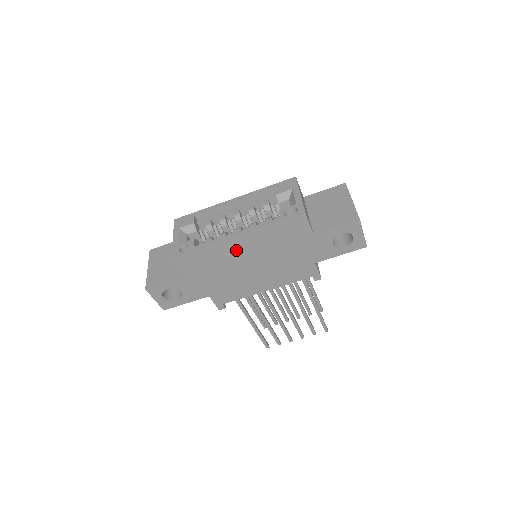
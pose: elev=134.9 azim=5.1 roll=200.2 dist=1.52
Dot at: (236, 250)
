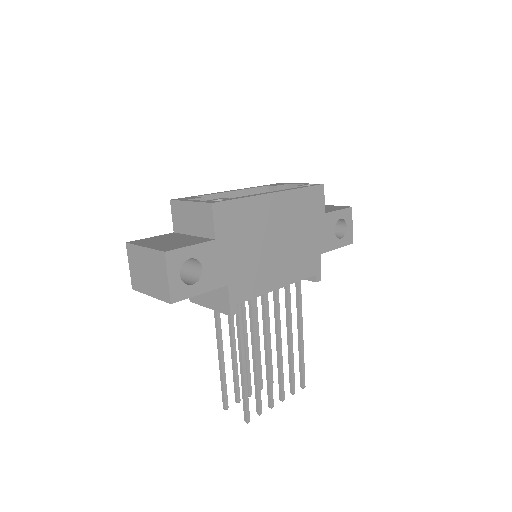
Dot at: (269, 212)
